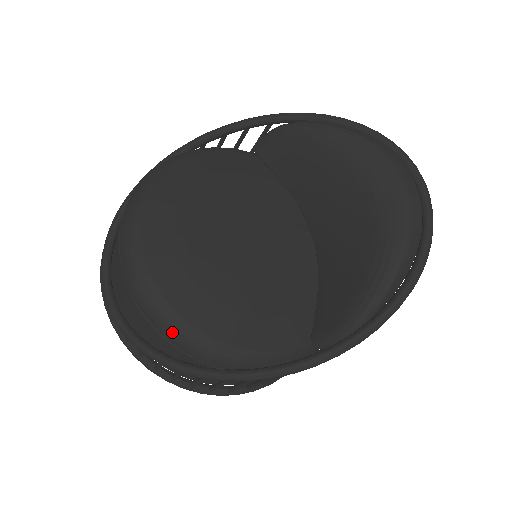
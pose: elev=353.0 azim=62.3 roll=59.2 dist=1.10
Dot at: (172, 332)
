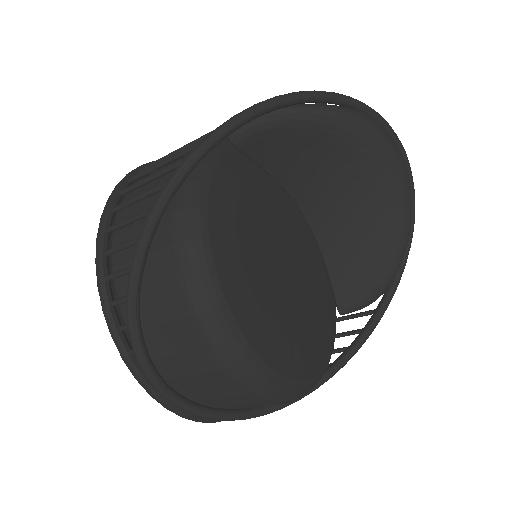
Dot at: (296, 397)
